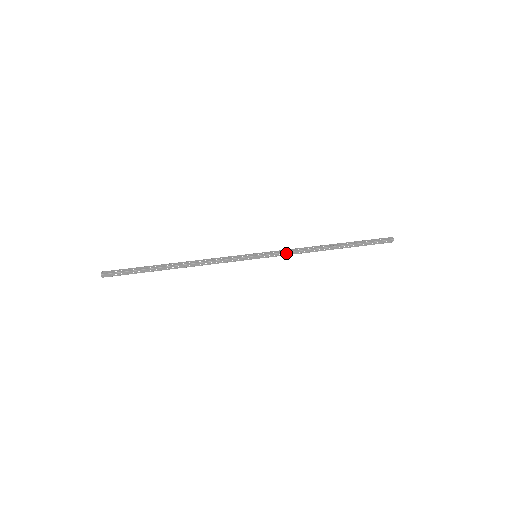
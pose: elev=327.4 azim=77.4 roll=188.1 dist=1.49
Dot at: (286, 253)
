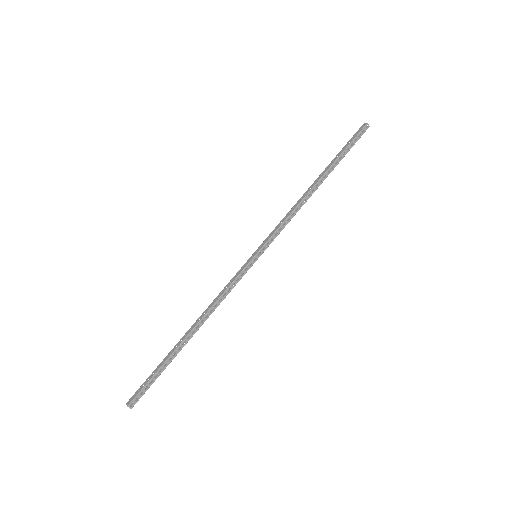
Dot at: (282, 229)
